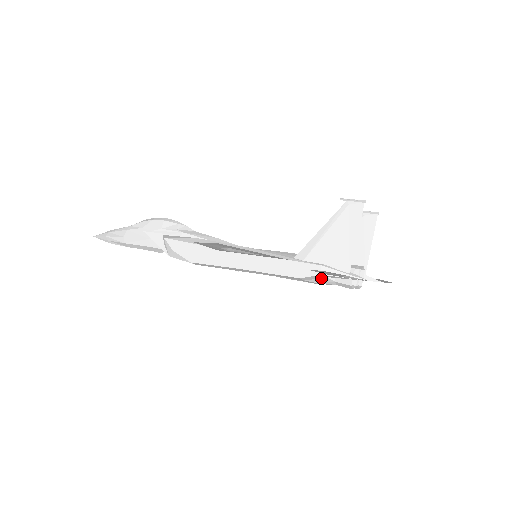
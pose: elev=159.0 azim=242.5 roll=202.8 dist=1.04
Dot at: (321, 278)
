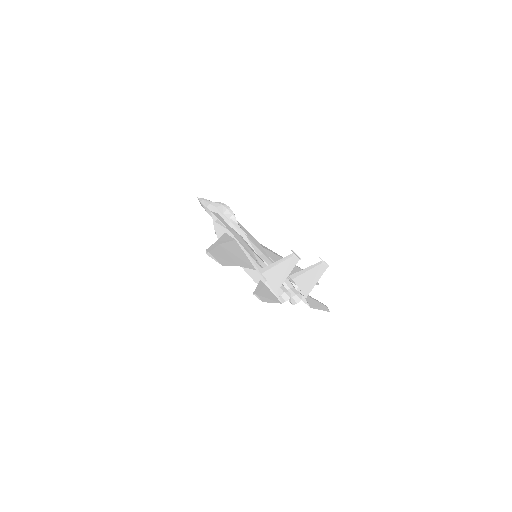
Dot at: occluded
